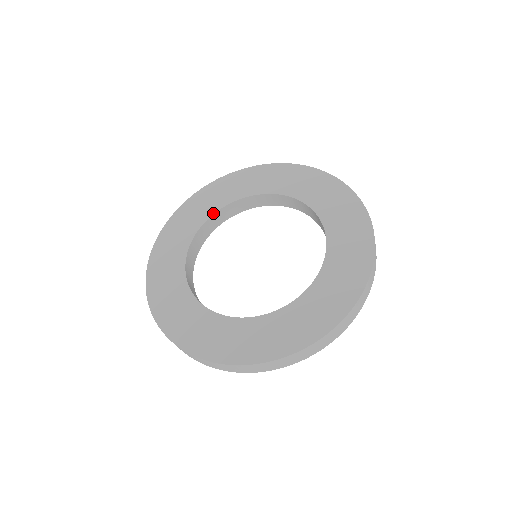
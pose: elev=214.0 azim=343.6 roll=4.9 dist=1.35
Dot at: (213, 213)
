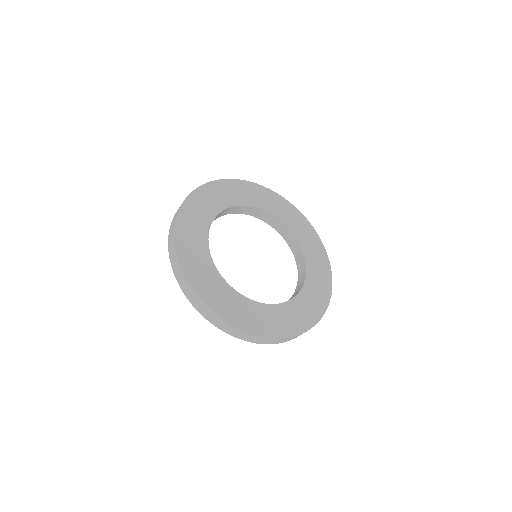
Dot at: (244, 204)
